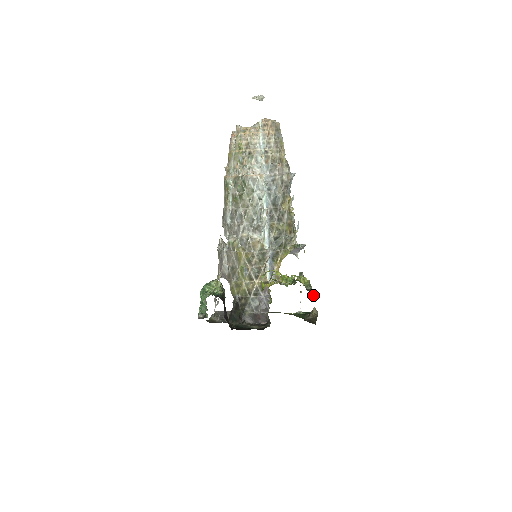
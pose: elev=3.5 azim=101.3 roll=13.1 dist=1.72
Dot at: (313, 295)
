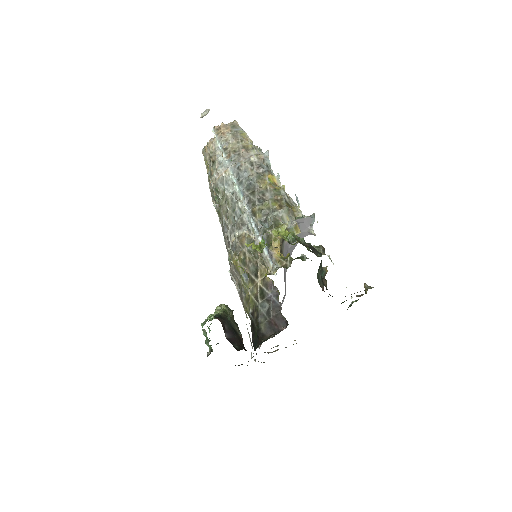
Dot at: (319, 253)
